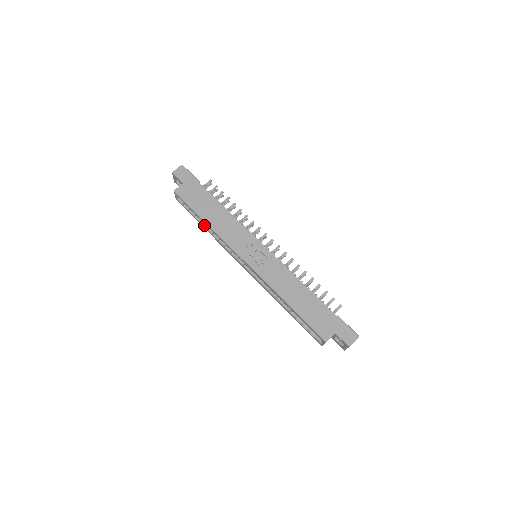
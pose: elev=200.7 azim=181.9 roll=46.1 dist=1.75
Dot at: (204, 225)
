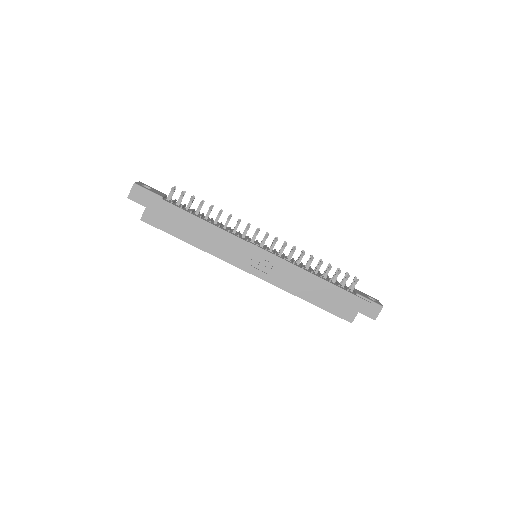
Dot at: occluded
